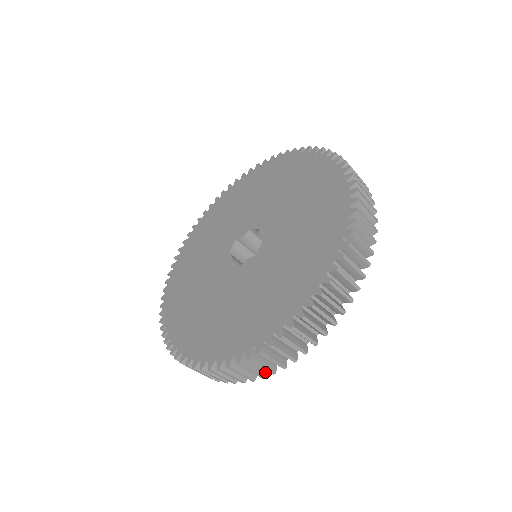
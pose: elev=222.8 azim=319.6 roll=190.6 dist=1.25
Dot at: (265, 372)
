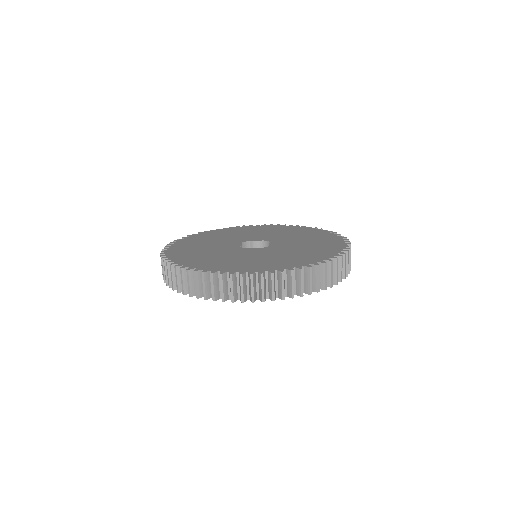
Dot at: (226, 299)
